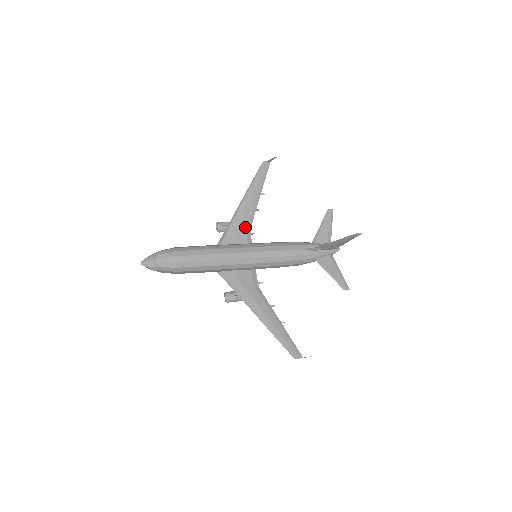
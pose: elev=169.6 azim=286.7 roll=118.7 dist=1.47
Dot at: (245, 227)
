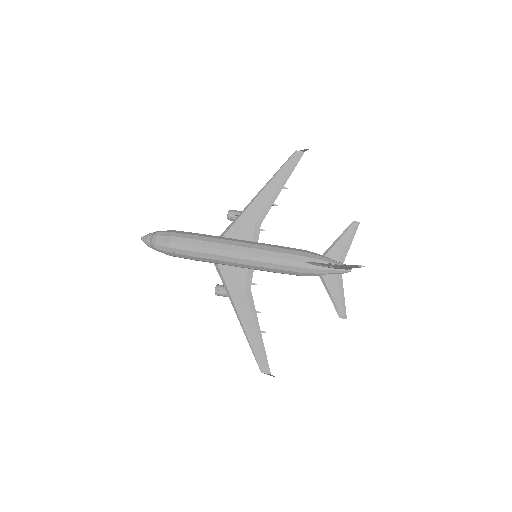
Dot at: (255, 222)
